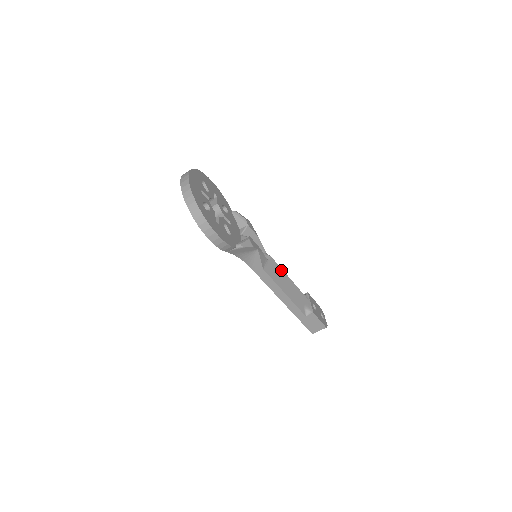
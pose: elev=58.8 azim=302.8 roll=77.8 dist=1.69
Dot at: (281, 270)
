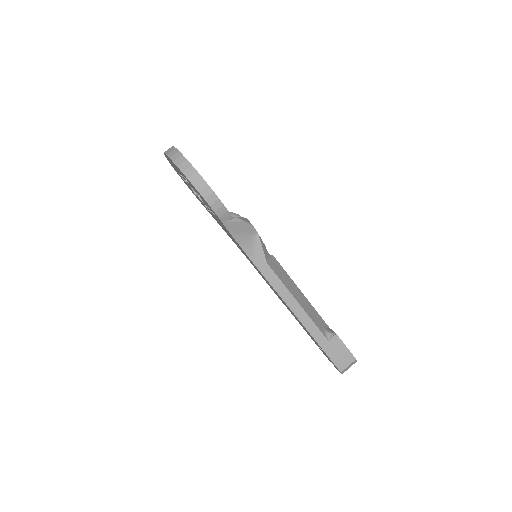
Dot at: (288, 276)
